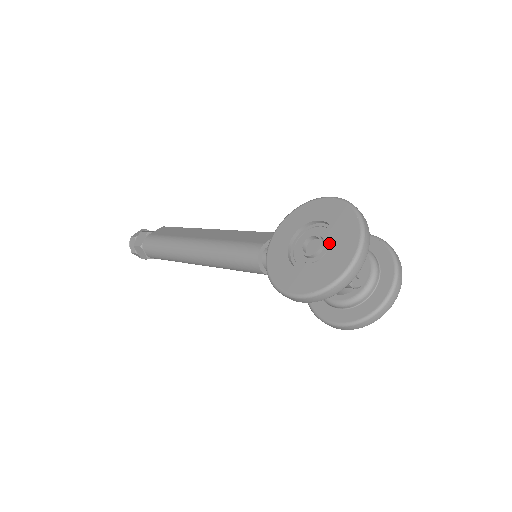
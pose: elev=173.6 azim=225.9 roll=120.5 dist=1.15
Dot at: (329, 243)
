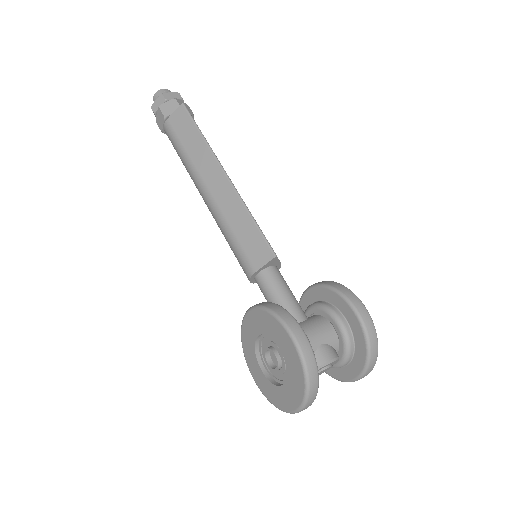
Dot at: (285, 371)
